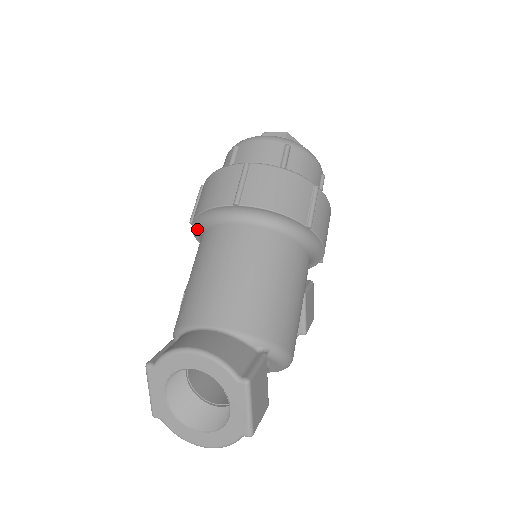
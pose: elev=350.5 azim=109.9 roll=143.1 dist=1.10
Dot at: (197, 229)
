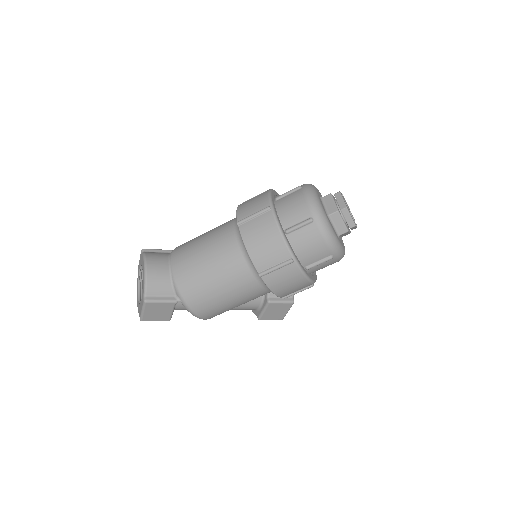
Dot at: occluded
